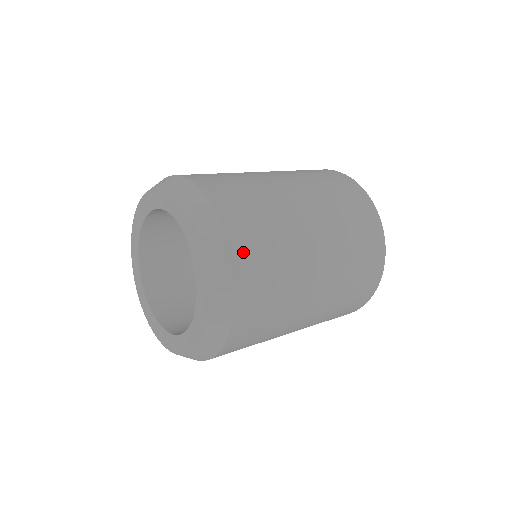
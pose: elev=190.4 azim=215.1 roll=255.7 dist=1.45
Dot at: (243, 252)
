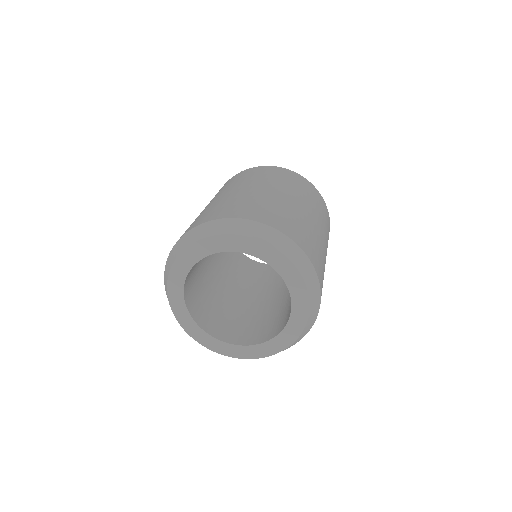
Dot at: (321, 283)
